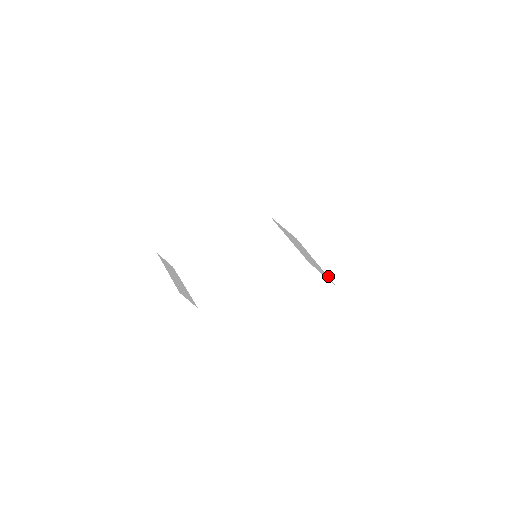
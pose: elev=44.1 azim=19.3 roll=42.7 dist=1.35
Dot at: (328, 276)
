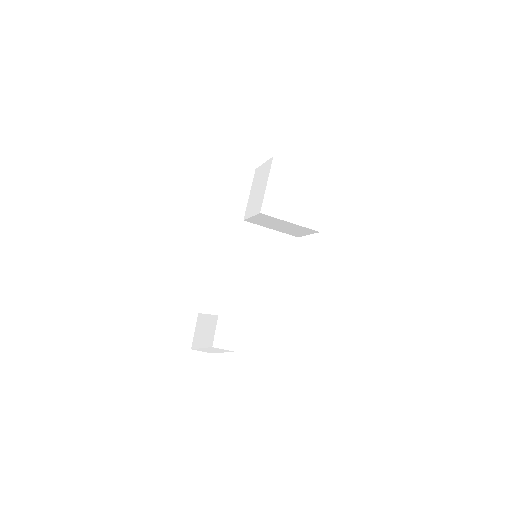
Dot at: (306, 228)
